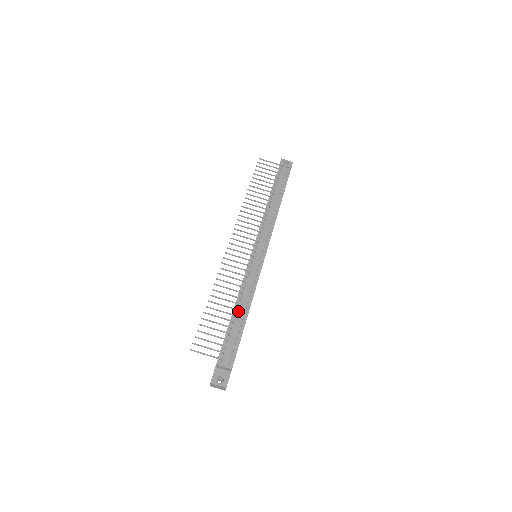
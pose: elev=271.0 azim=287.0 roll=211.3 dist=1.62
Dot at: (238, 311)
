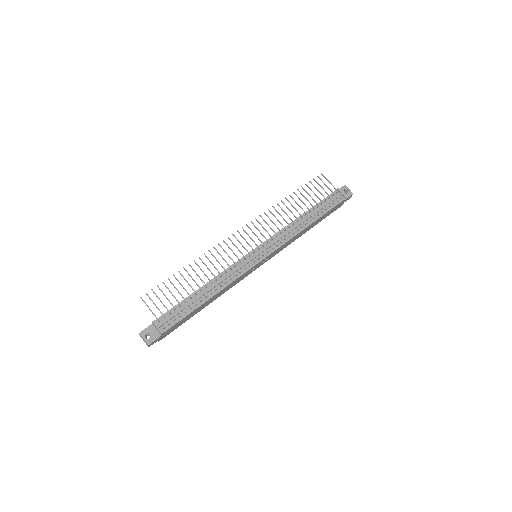
Dot at: (203, 291)
